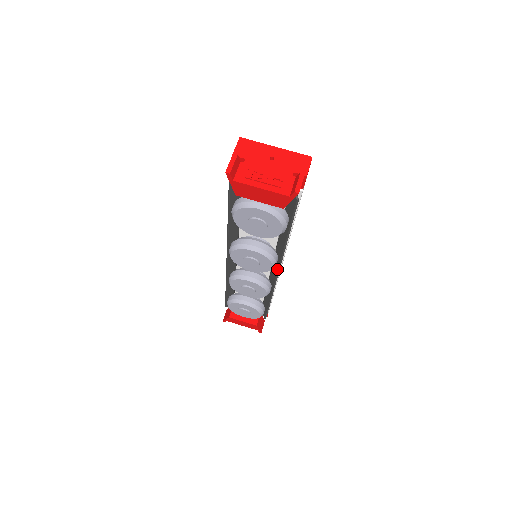
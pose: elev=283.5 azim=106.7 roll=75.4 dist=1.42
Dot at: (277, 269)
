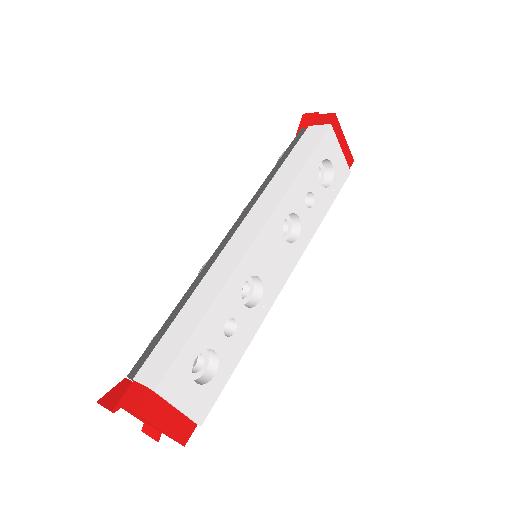
Dot at: occluded
